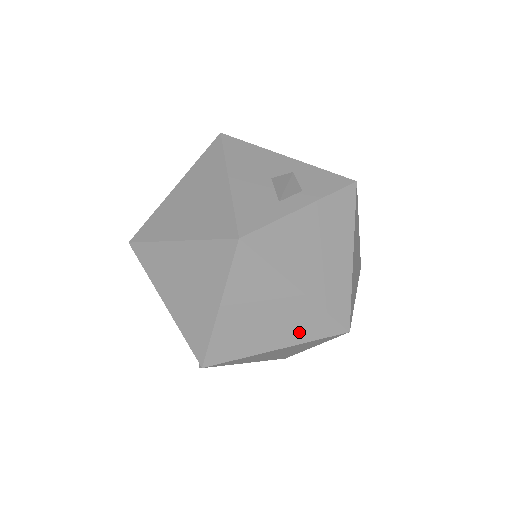
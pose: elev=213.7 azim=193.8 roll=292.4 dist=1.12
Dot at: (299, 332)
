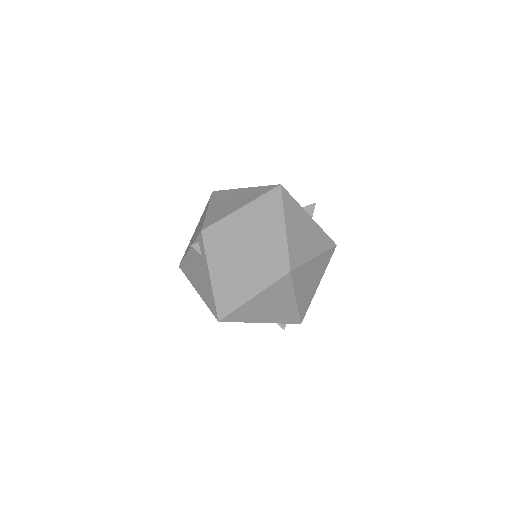
Dot at: (266, 250)
